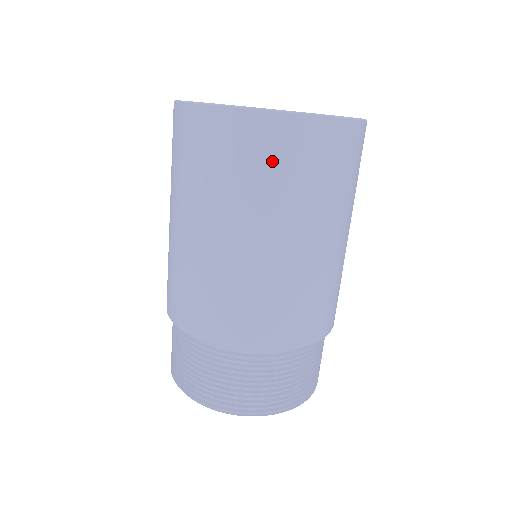
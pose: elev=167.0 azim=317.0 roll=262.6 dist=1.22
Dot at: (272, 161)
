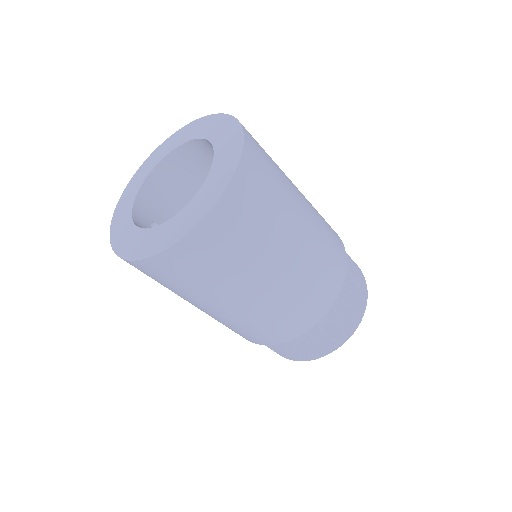
Dot at: (250, 215)
